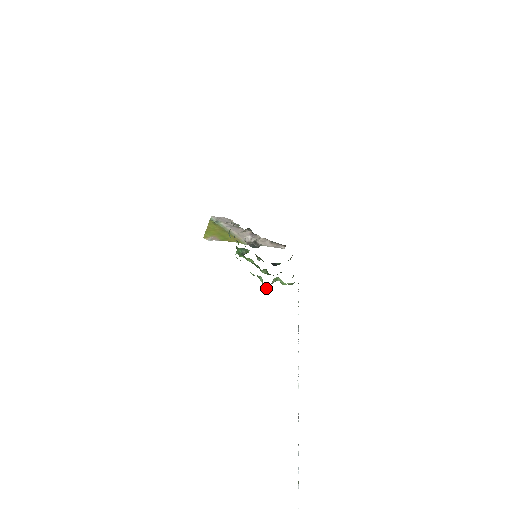
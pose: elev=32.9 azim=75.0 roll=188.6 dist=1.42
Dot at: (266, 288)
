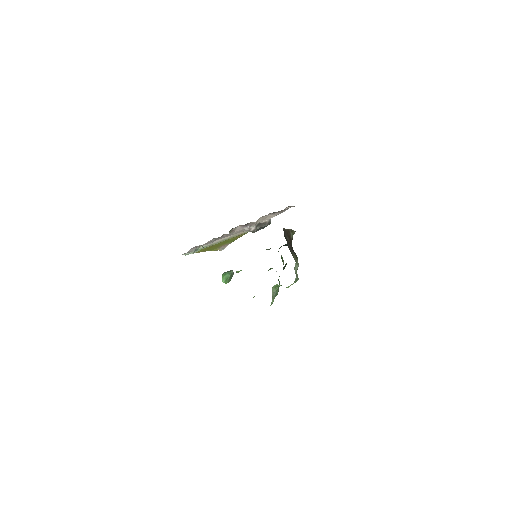
Dot at: occluded
